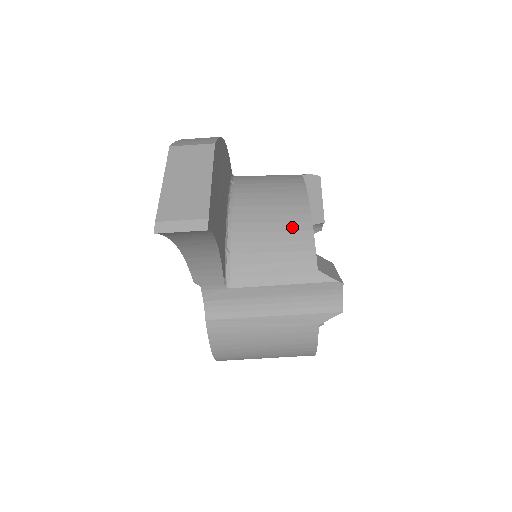
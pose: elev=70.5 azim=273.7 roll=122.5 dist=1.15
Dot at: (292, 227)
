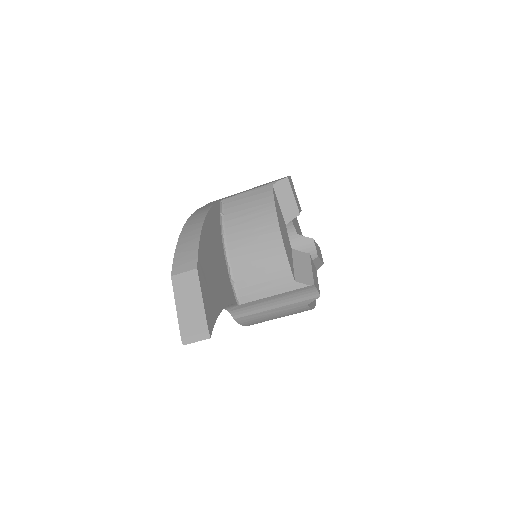
Dot at: (271, 253)
